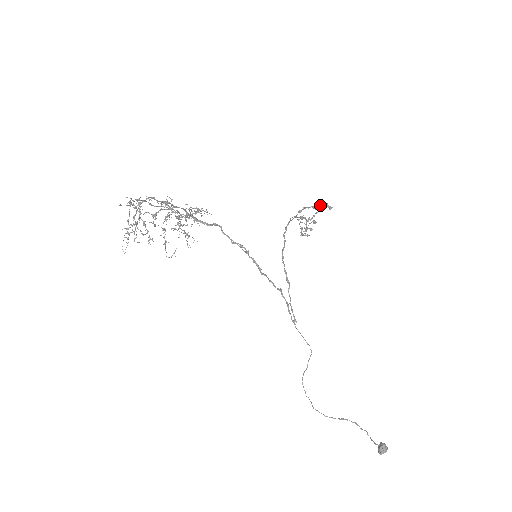
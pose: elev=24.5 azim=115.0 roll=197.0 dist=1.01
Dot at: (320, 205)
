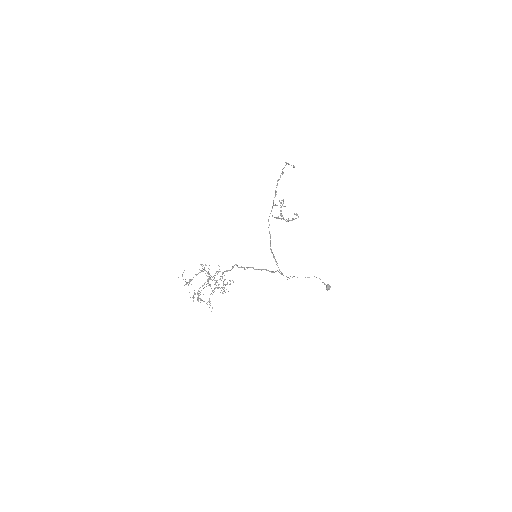
Dot at: (286, 162)
